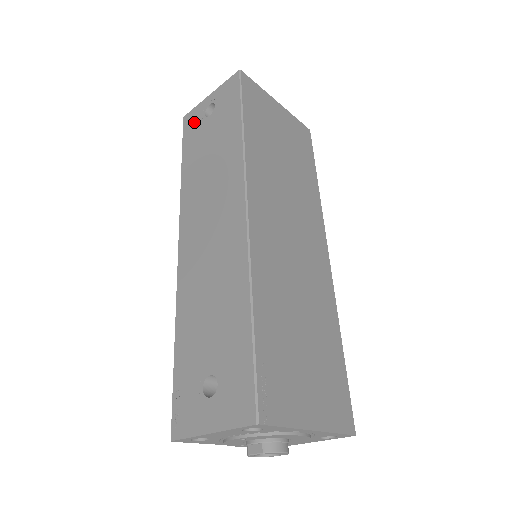
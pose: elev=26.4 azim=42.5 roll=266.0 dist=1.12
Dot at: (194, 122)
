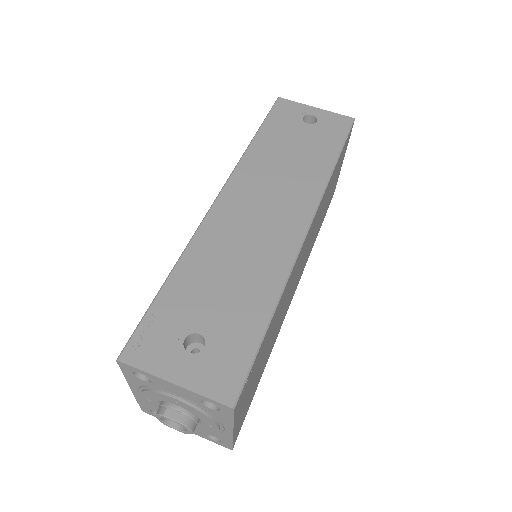
Dot at: (289, 113)
